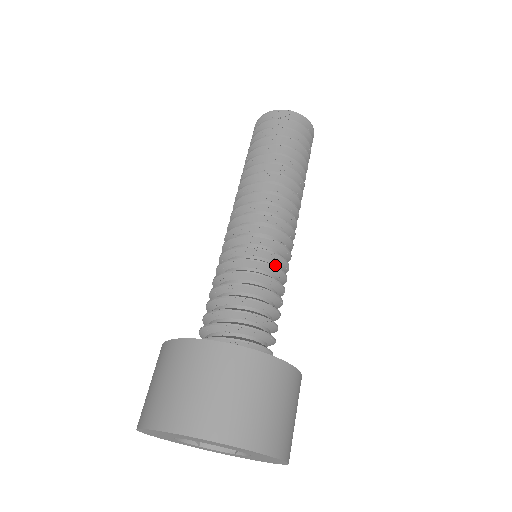
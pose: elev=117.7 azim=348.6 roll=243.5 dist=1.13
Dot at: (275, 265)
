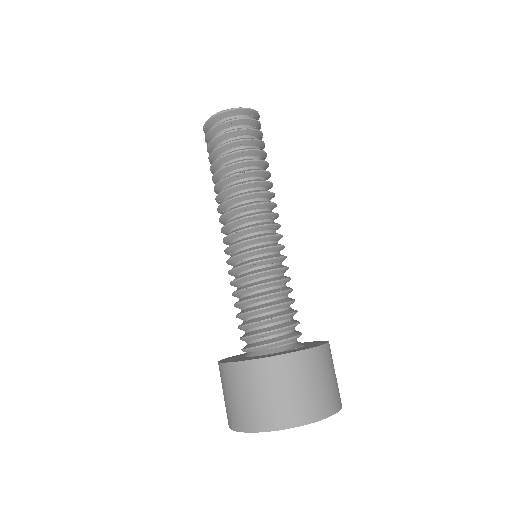
Dot at: occluded
